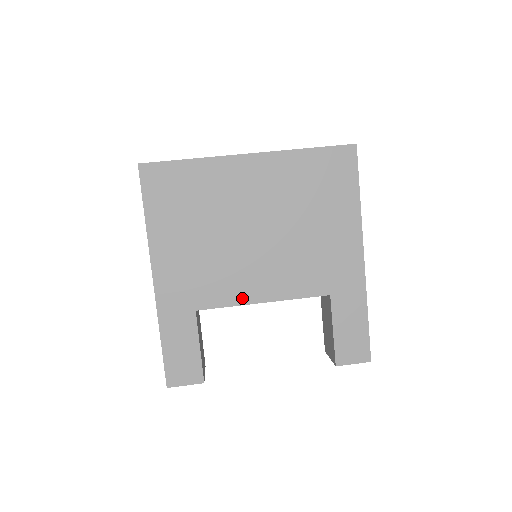
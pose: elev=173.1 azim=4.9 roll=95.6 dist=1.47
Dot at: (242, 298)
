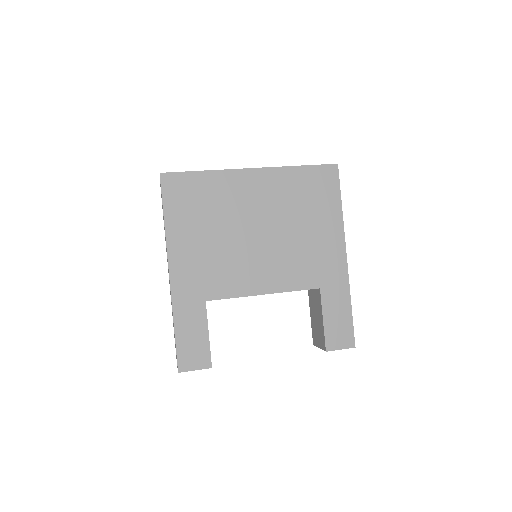
Dot at: (246, 290)
